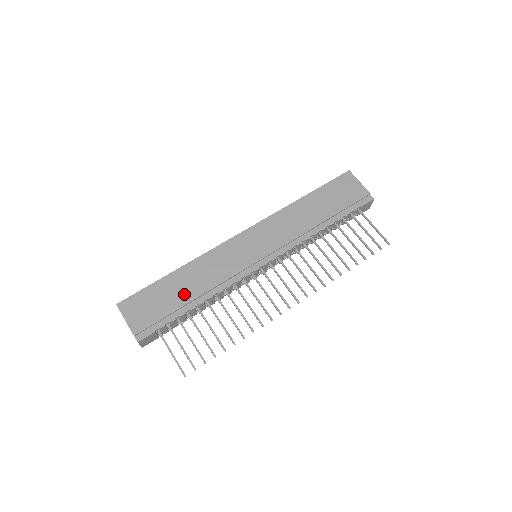
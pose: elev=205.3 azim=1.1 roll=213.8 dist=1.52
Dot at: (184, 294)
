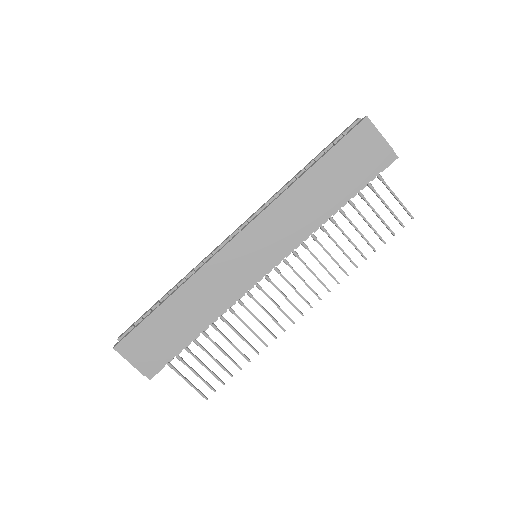
Dot at: (185, 324)
